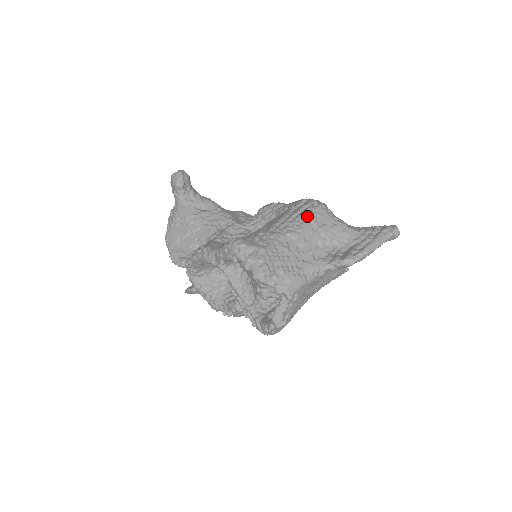
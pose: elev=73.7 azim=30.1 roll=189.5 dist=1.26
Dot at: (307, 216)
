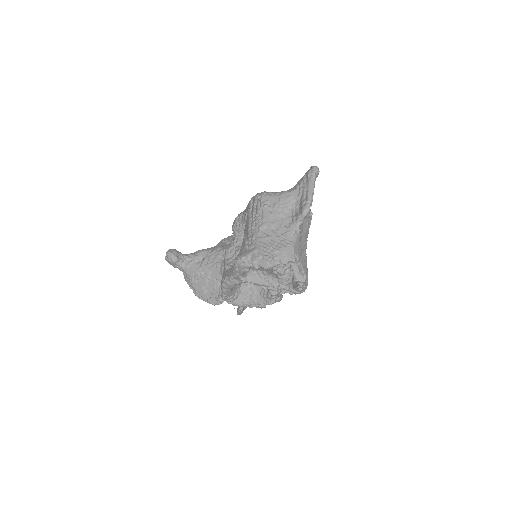
Dot at: (261, 208)
